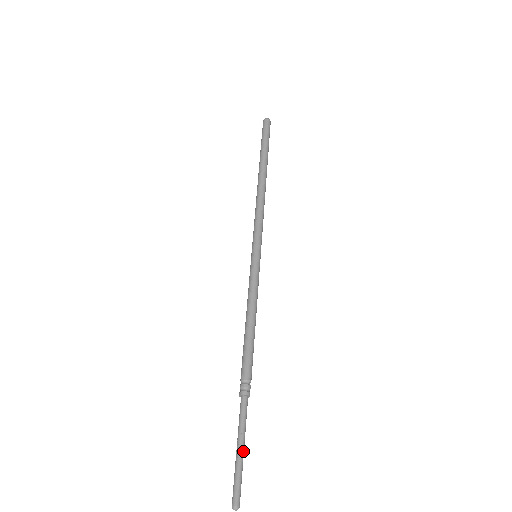
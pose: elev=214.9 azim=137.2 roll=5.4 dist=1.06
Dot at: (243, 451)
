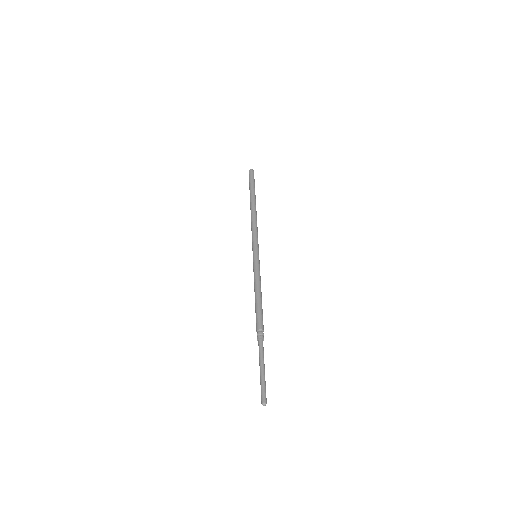
Dot at: occluded
